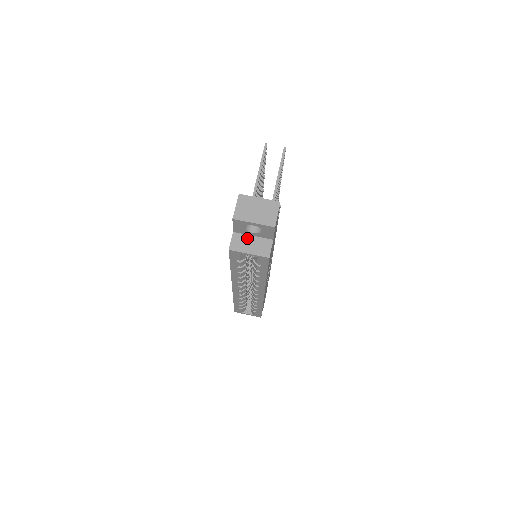
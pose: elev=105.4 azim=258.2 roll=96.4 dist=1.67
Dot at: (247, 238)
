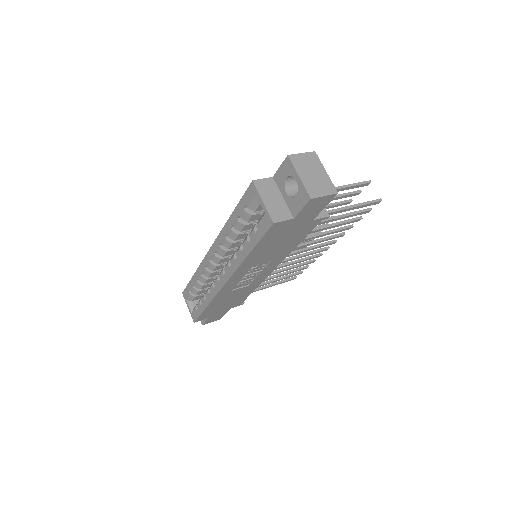
Dot at: (277, 192)
